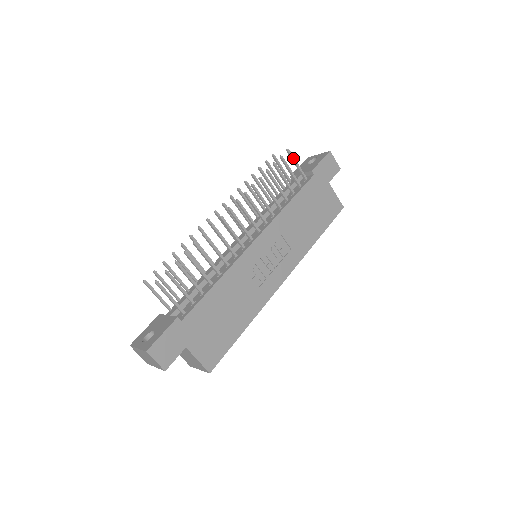
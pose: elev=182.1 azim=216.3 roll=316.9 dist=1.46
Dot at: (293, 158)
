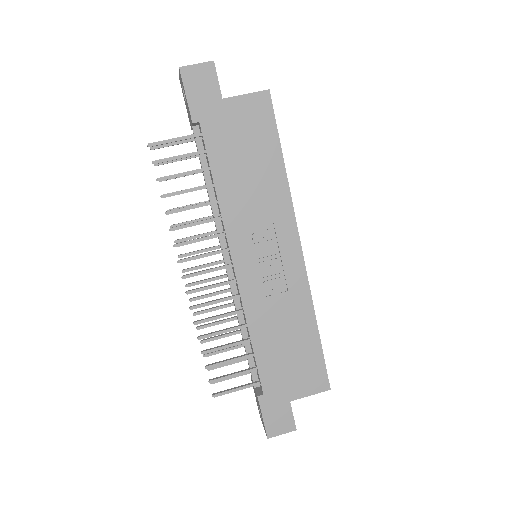
Dot at: (163, 143)
